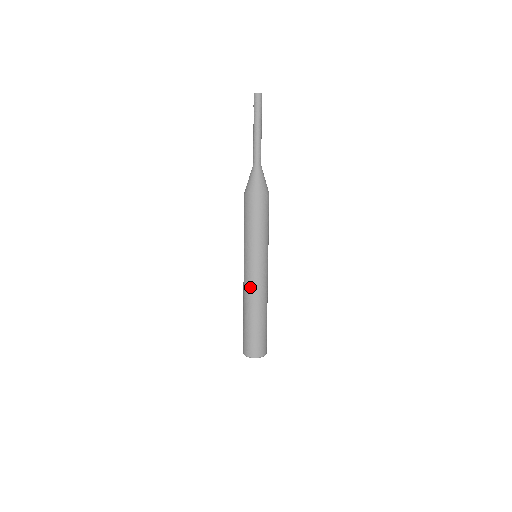
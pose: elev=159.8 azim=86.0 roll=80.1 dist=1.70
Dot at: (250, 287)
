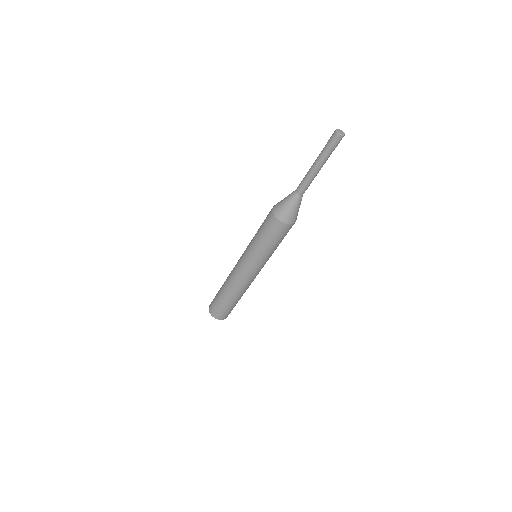
Dot at: (234, 273)
